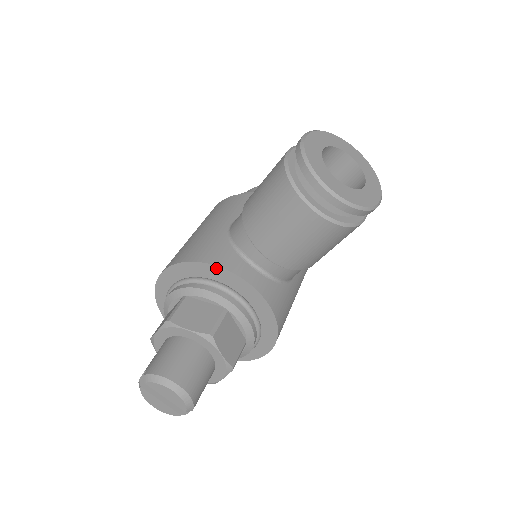
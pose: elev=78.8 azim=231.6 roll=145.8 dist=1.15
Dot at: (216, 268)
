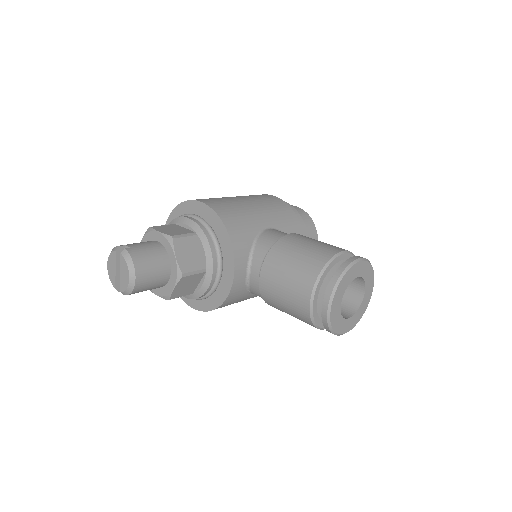
Dot at: (230, 246)
